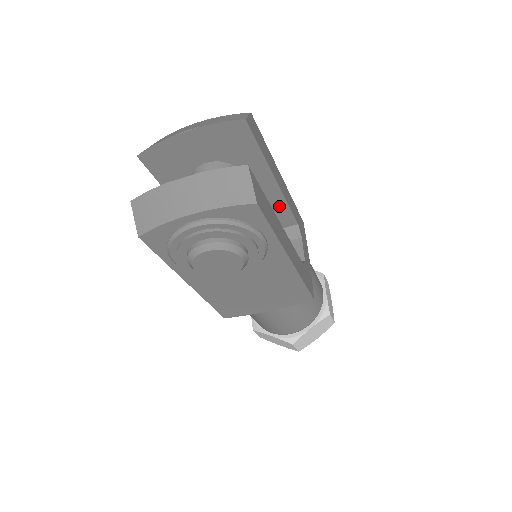
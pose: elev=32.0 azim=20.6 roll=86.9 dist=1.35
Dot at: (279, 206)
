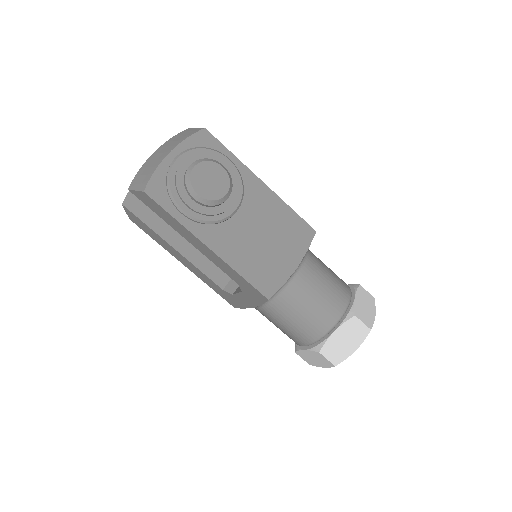
Dot at: occluded
